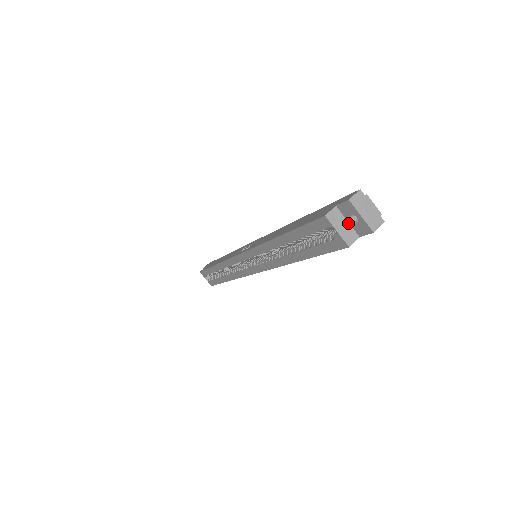
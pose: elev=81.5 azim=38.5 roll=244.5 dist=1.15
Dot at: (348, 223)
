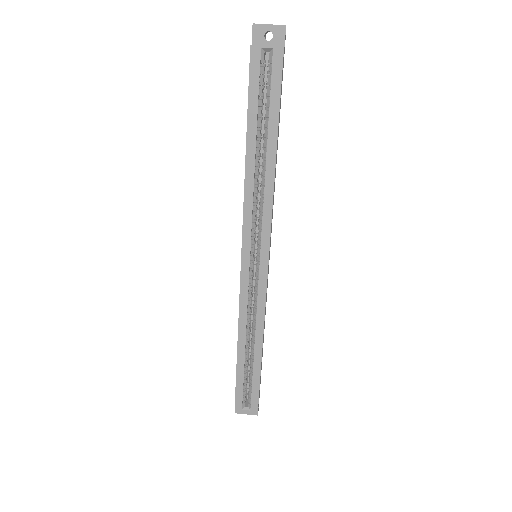
Dot at: occluded
